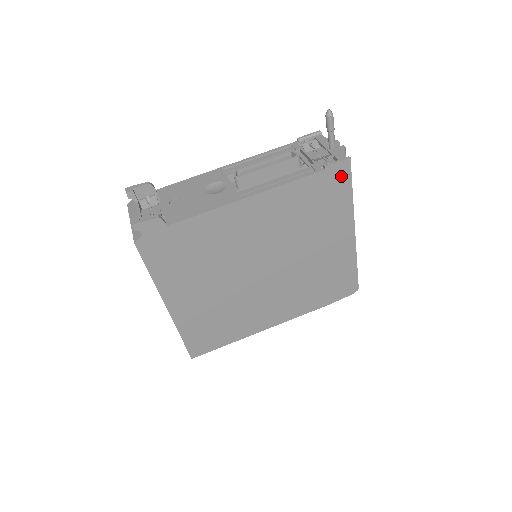
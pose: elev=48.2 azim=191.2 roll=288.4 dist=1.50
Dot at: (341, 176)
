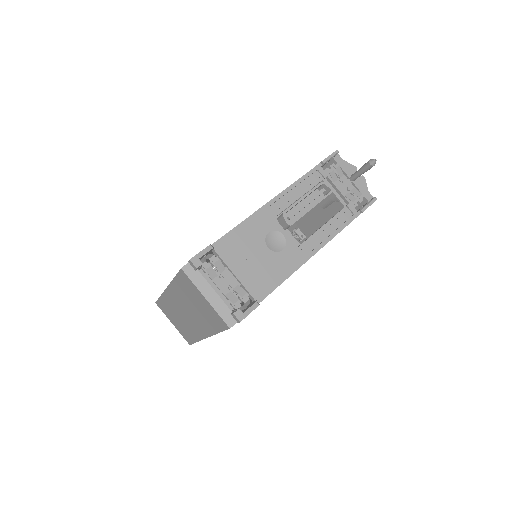
Dot at: occluded
